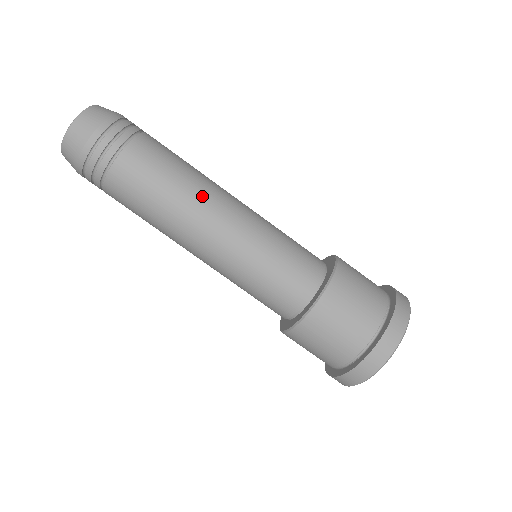
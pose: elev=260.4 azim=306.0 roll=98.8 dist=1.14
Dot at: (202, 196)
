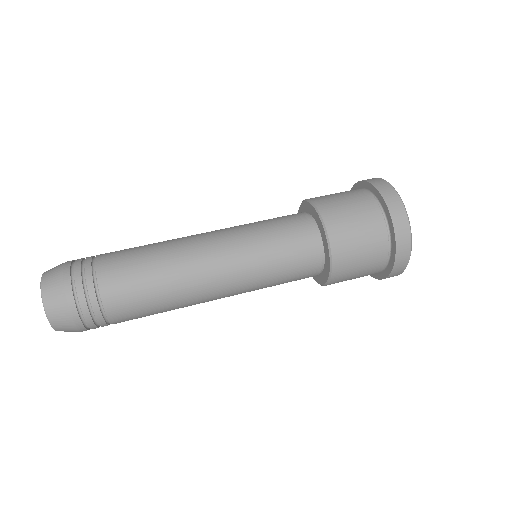
Dot at: (181, 252)
